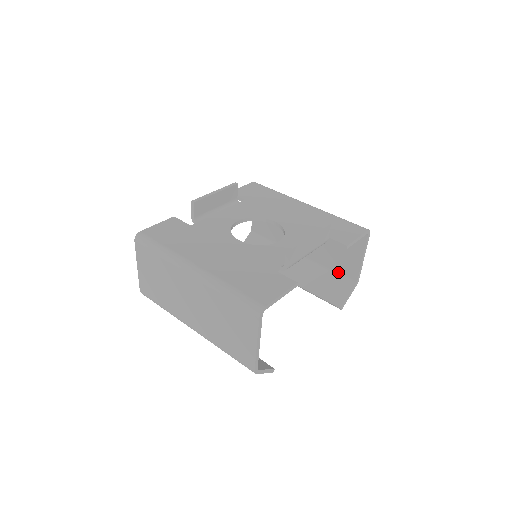
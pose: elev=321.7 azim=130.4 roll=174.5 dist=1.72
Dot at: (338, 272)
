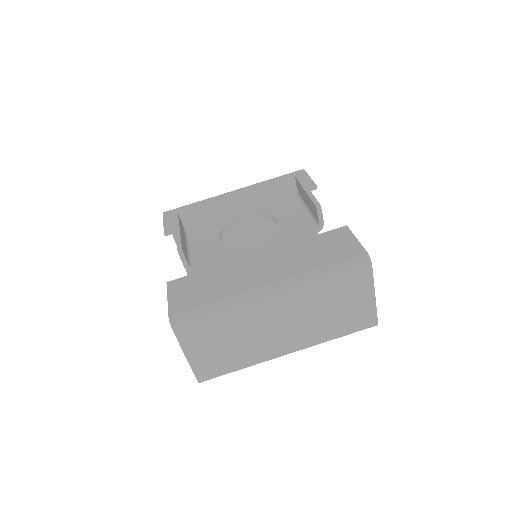
Dot at: occluded
